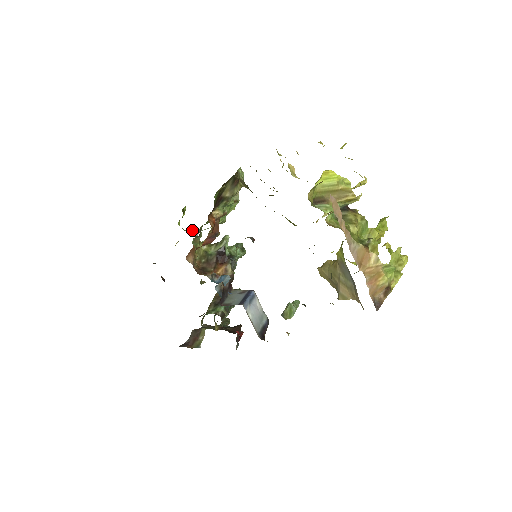
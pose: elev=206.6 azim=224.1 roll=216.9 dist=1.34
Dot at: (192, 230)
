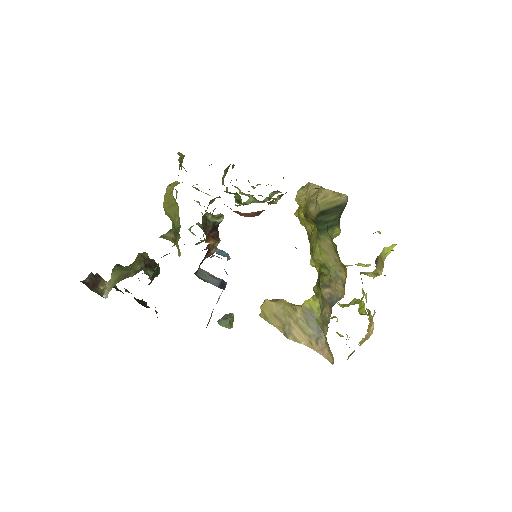
Dot at: occluded
